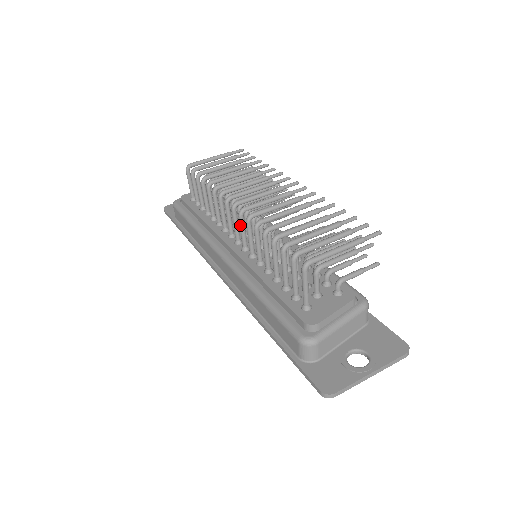
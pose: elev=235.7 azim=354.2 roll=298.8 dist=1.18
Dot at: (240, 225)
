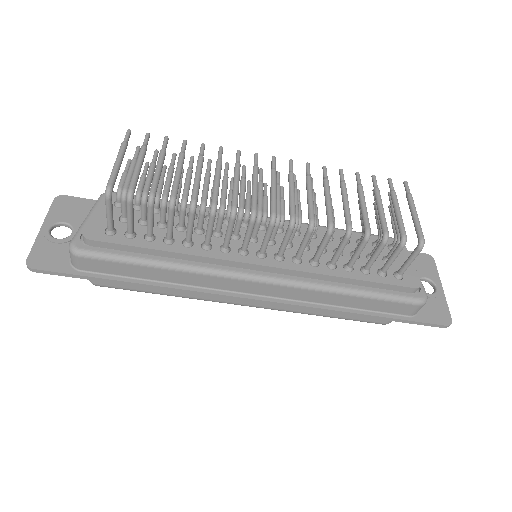
Dot at: (289, 237)
